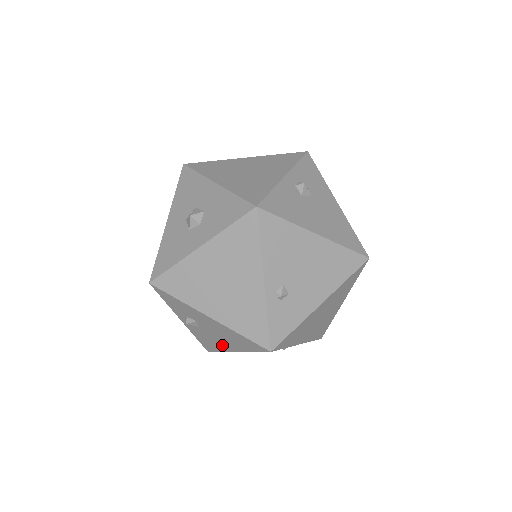
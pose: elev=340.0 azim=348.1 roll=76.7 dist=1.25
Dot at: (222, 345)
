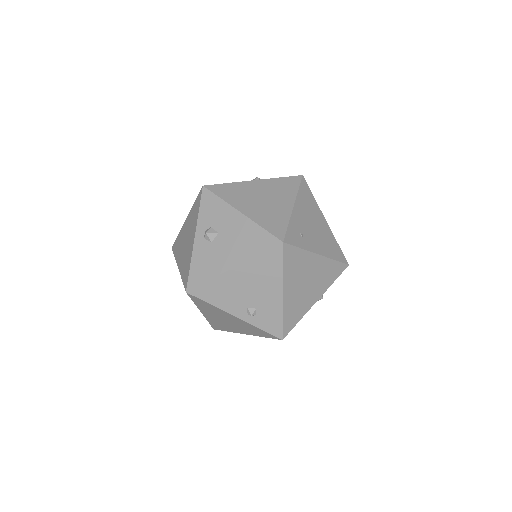
Dot at: occluded
